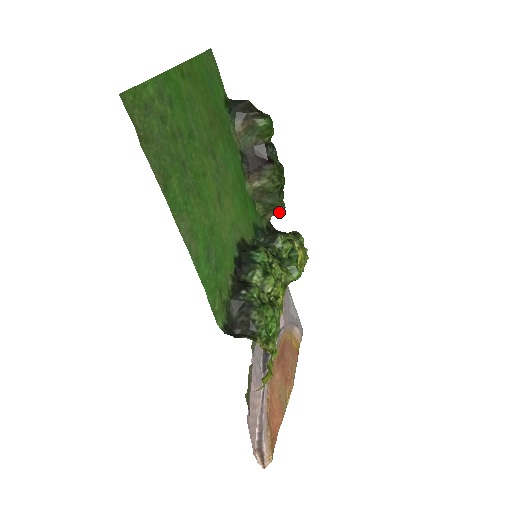
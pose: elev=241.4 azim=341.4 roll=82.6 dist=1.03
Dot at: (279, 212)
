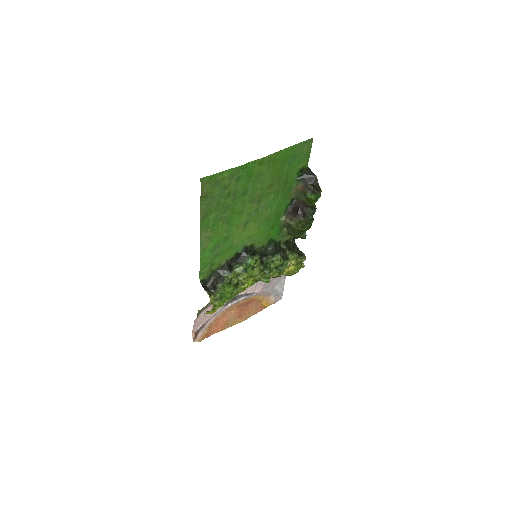
Dot at: (301, 238)
